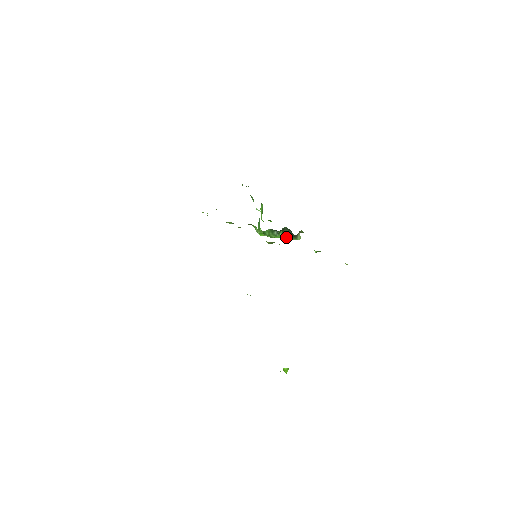
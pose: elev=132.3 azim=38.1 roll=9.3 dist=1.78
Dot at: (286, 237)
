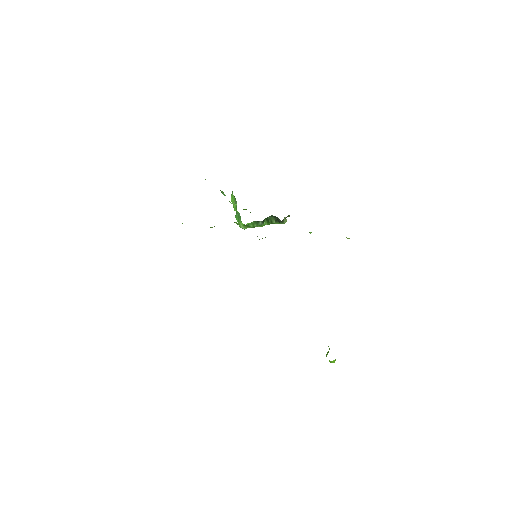
Dot at: (270, 223)
